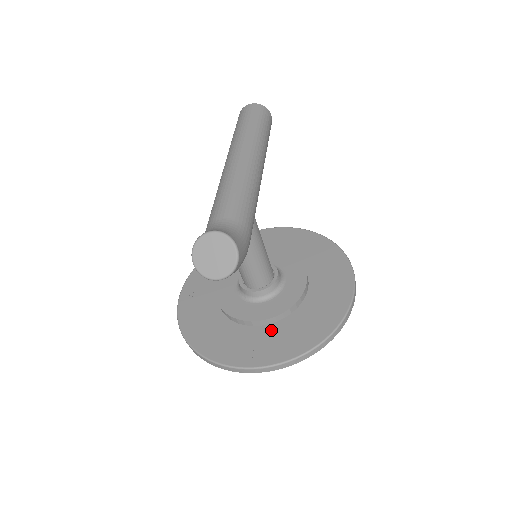
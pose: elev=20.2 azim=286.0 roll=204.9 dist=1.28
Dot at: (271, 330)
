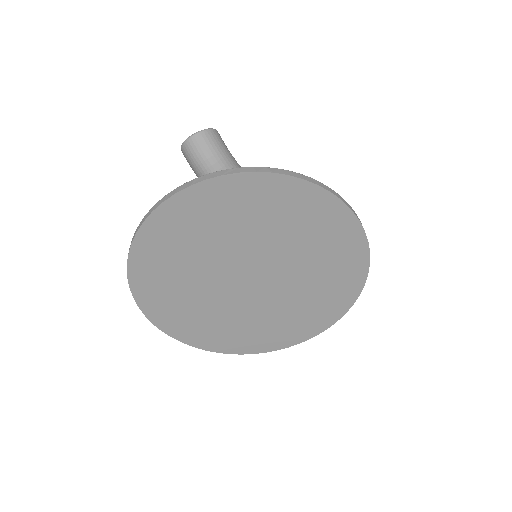
Dot at: occluded
